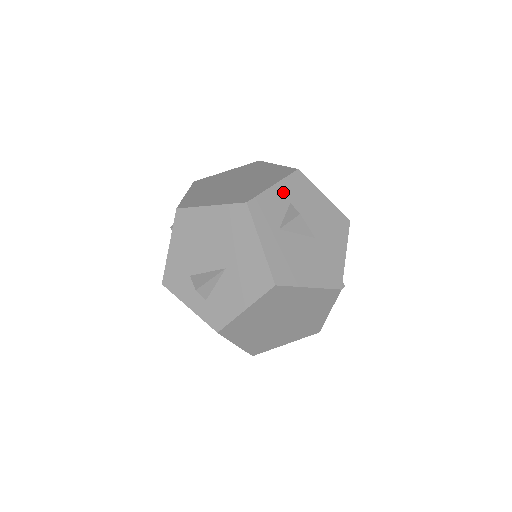
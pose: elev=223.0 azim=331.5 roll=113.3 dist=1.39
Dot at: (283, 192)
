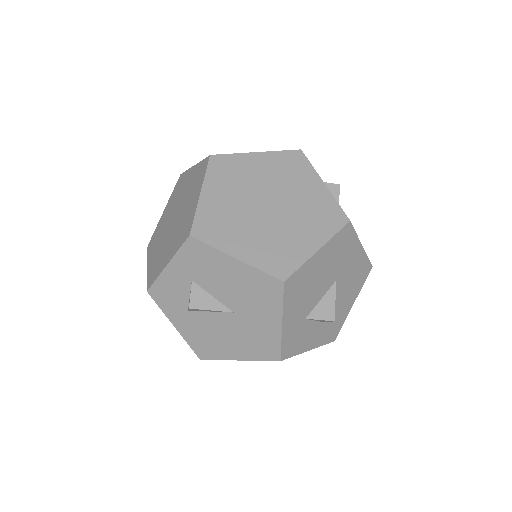
Dot at: (180, 270)
